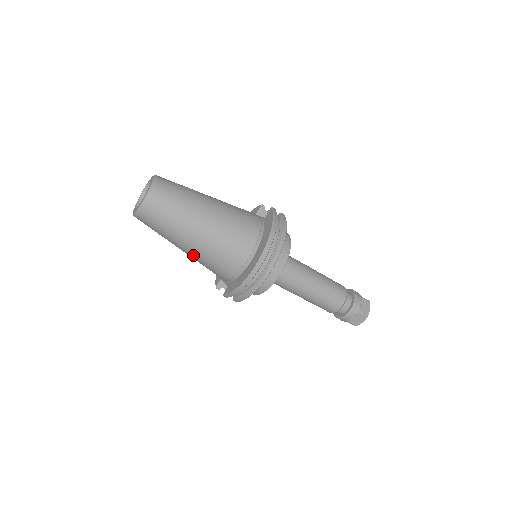
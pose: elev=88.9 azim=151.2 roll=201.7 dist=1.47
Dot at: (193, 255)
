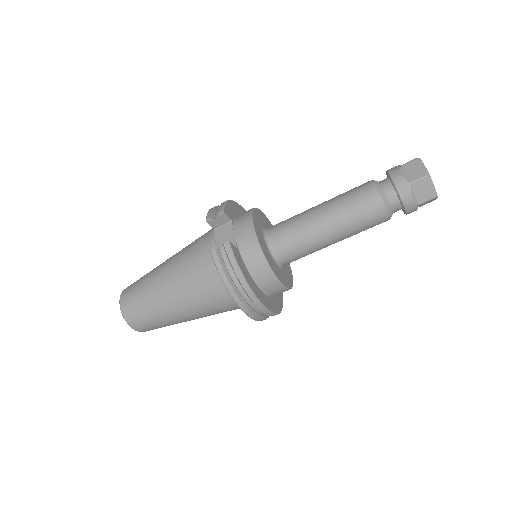
Dot at: occluded
